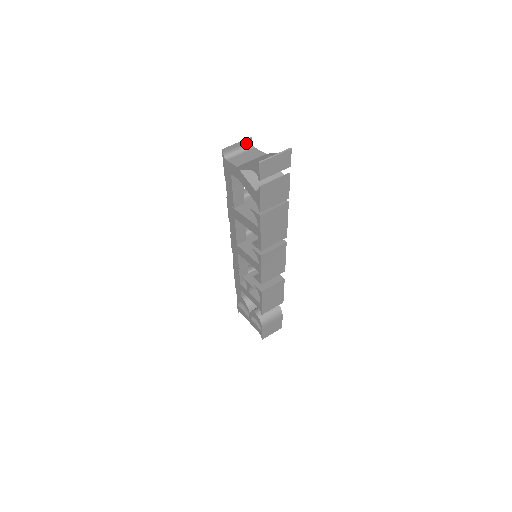
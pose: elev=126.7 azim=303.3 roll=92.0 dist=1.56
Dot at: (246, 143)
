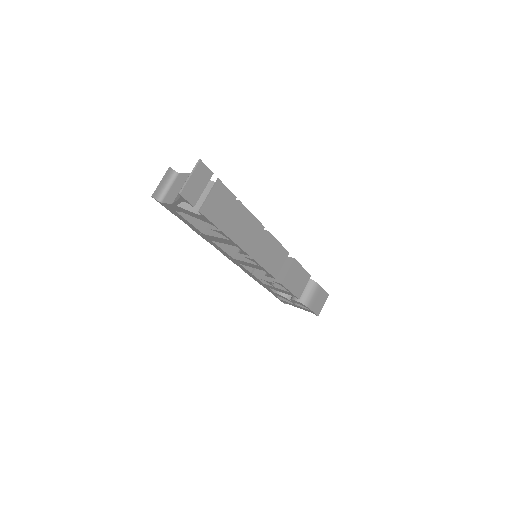
Dot at: (169, 175)
